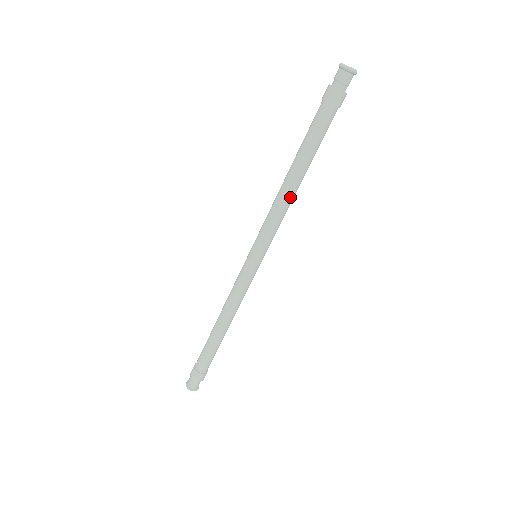
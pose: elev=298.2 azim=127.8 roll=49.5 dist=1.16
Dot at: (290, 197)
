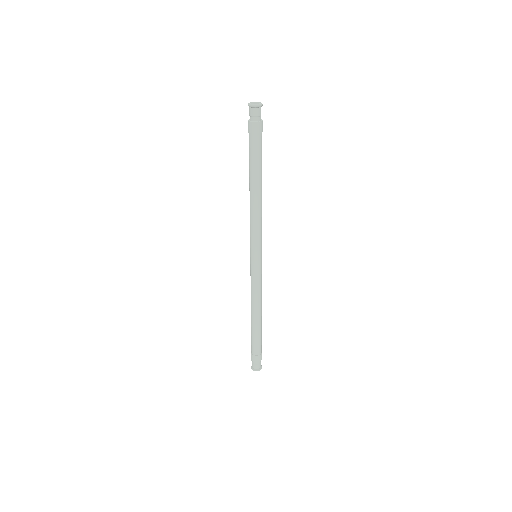
Dot at: (260, 206)
